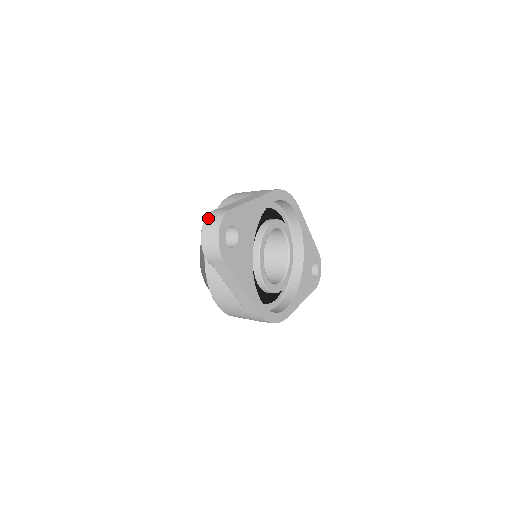
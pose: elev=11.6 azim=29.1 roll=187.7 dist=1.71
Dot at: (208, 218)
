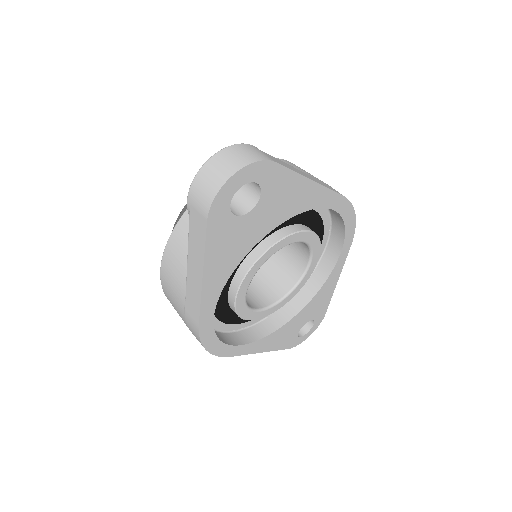
Dot at: (236, 147)
